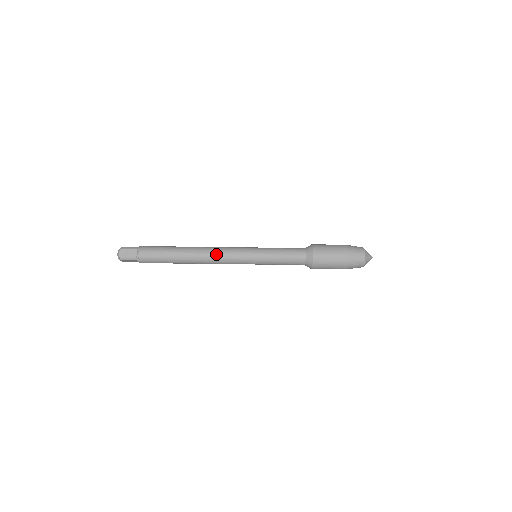
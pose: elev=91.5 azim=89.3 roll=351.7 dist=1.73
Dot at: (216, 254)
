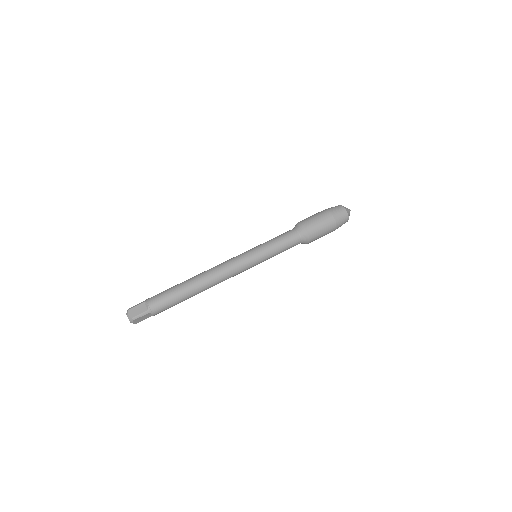
Dot at: (221, 269)
